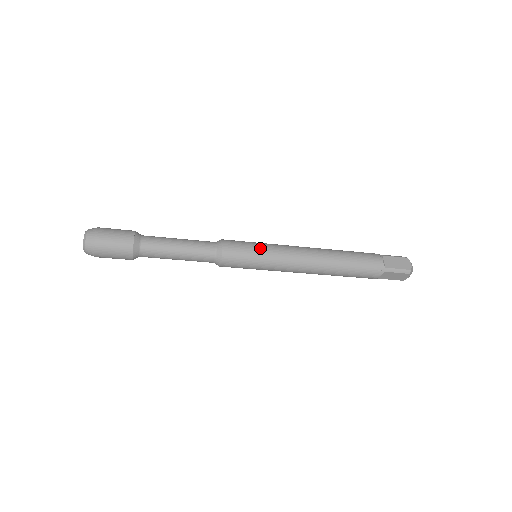
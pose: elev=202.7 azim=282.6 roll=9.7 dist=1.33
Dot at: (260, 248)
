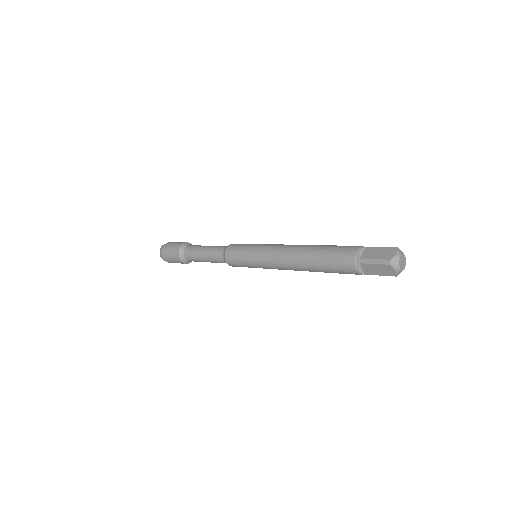
Dot at: (251, 264)
